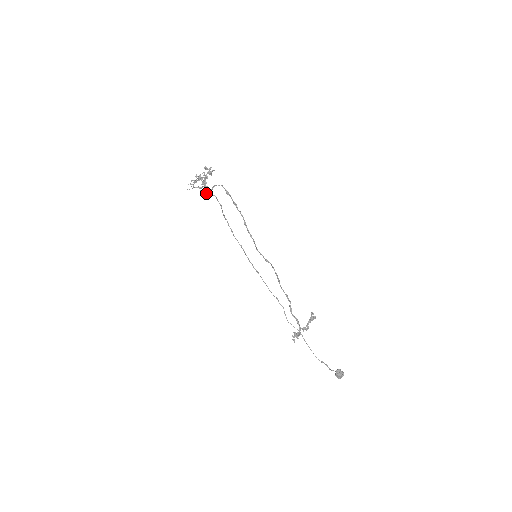
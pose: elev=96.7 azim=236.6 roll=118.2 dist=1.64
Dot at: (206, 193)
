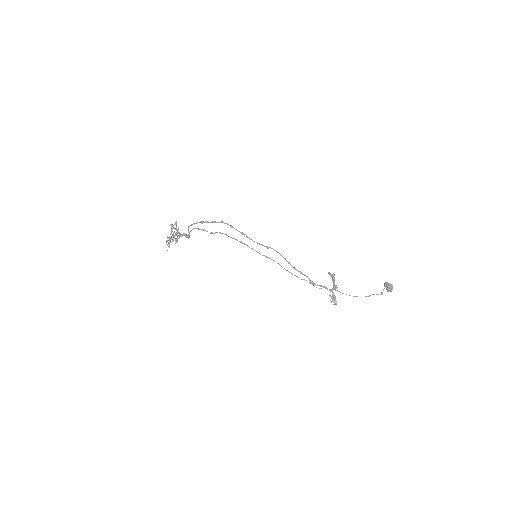
Dot at: (185, 236)
